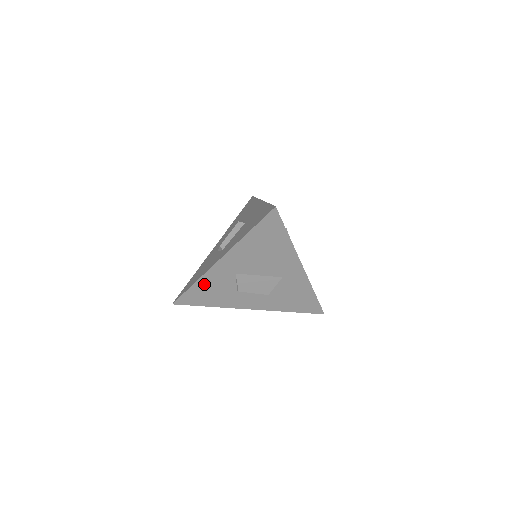
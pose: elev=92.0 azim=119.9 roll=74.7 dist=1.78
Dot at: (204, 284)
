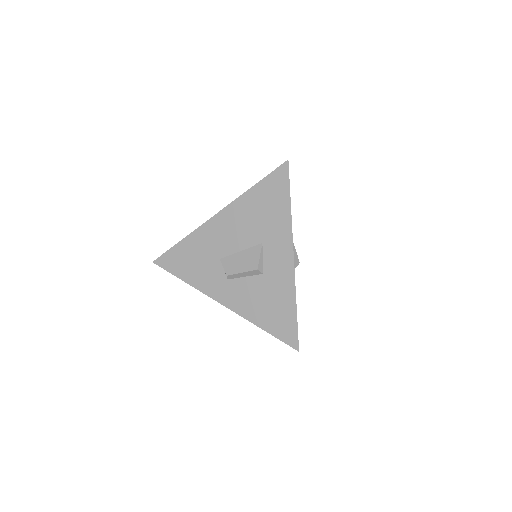
Dot at: occluded
